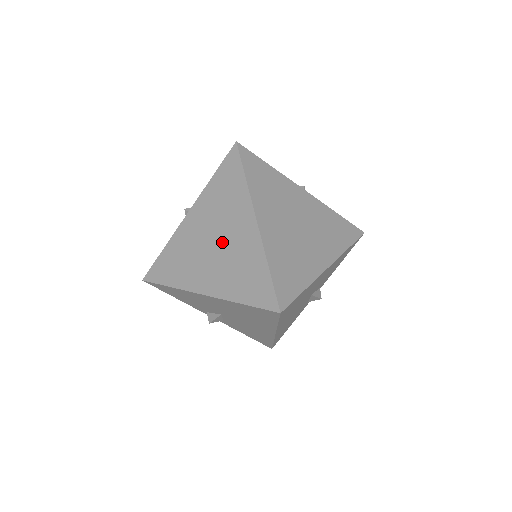
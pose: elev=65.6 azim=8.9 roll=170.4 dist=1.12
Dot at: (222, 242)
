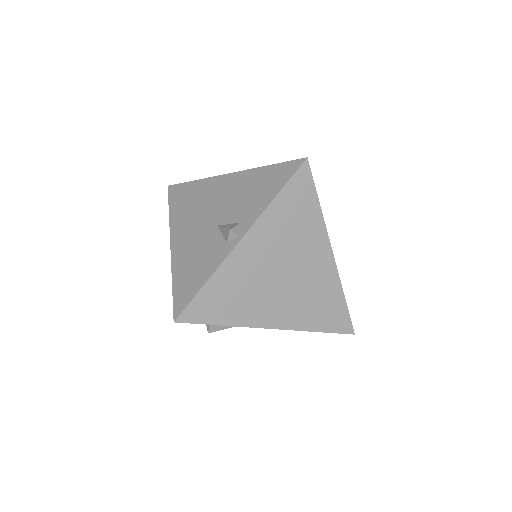
Dot at: (293, 274)
